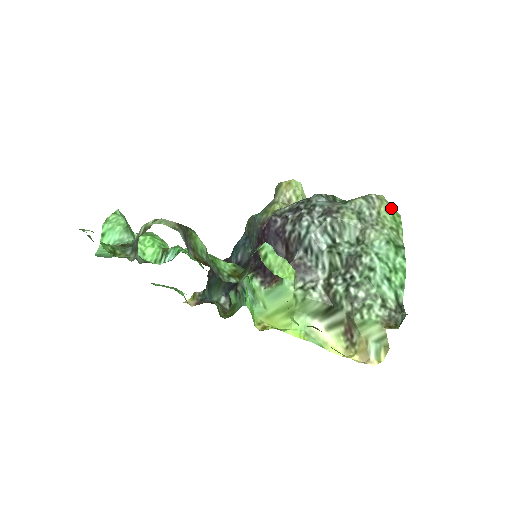
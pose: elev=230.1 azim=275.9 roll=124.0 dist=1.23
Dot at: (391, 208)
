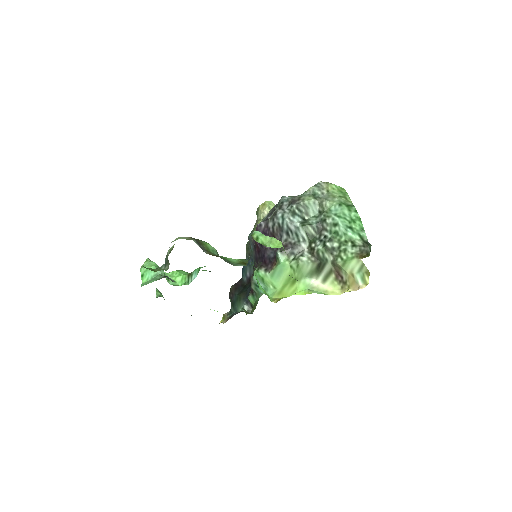
Dot at: (335, 186)
